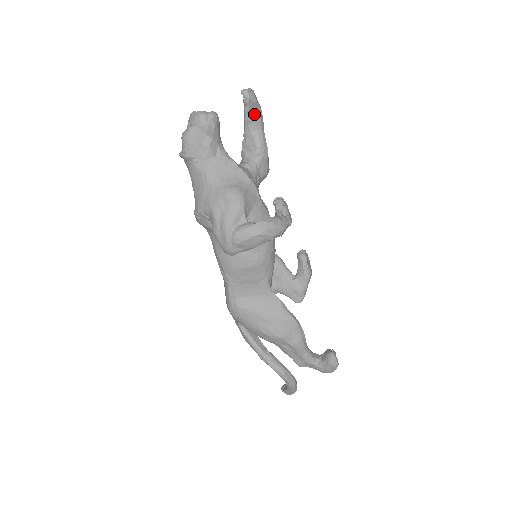
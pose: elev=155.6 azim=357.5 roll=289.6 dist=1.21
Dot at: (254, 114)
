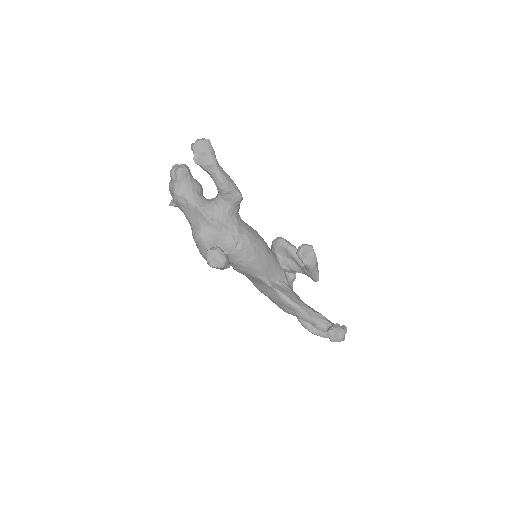
Dot at: (203, 165)
